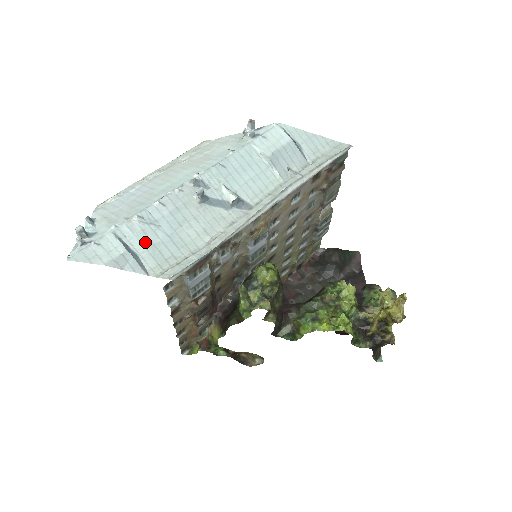
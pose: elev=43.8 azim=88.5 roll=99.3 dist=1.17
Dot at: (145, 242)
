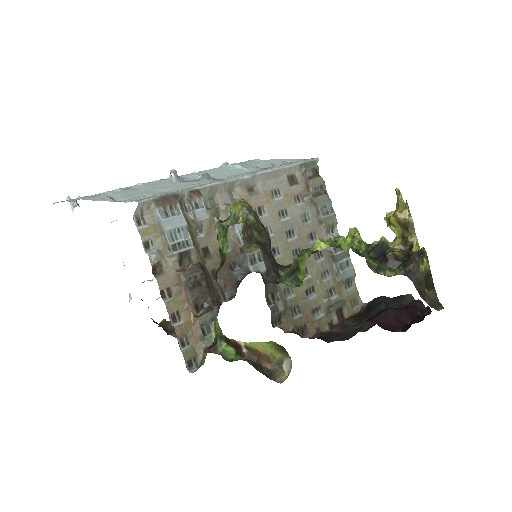
Dot at: (121, 194)
